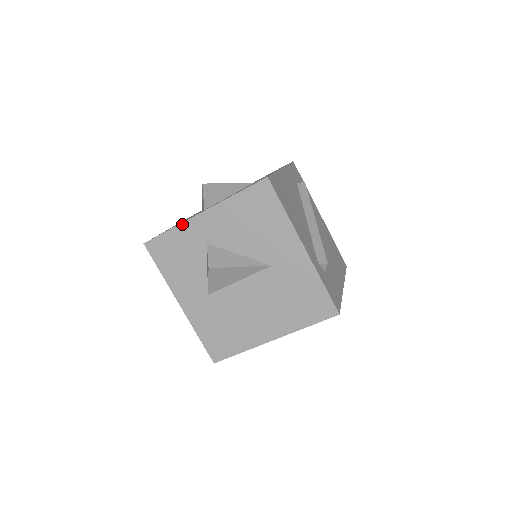
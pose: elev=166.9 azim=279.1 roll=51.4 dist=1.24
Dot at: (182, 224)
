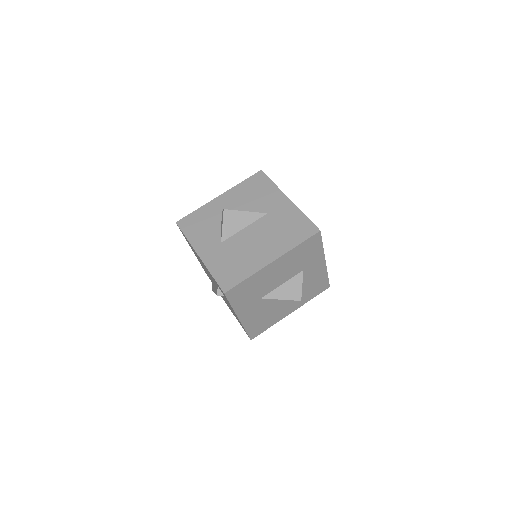
Dot at: (205, 205)
